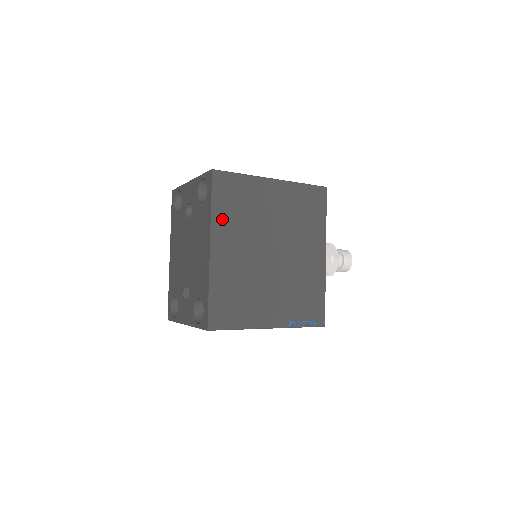
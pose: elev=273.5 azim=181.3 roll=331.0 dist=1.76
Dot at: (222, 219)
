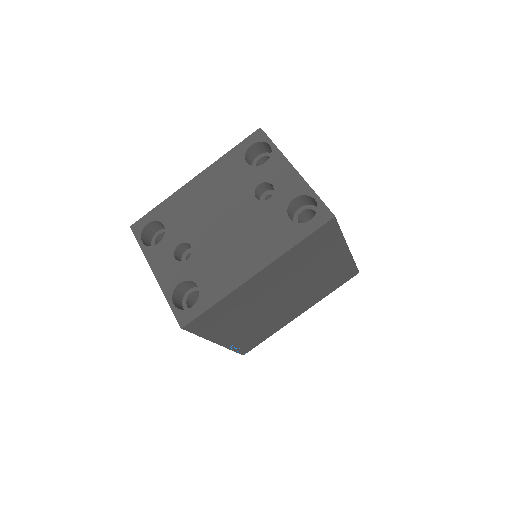
Dot at: (291, 257)
